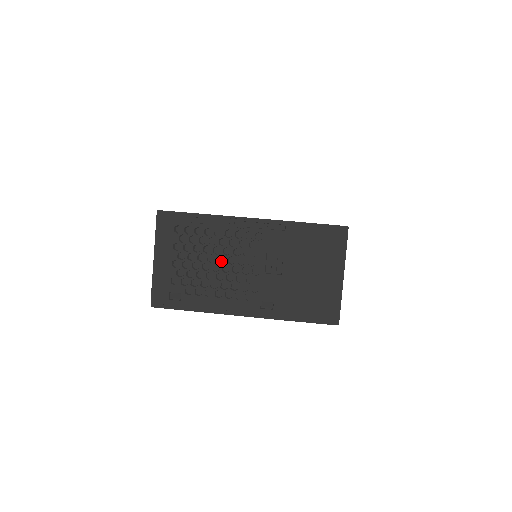
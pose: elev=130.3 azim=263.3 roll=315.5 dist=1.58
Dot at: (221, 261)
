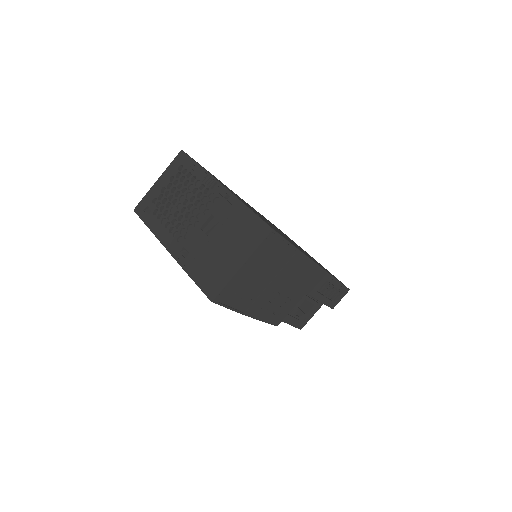
Dot at: occluded
